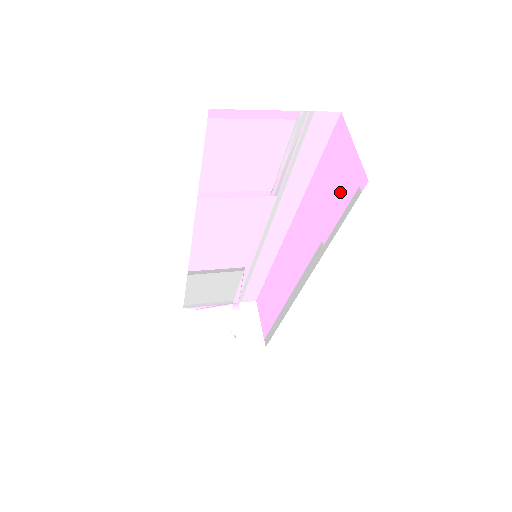
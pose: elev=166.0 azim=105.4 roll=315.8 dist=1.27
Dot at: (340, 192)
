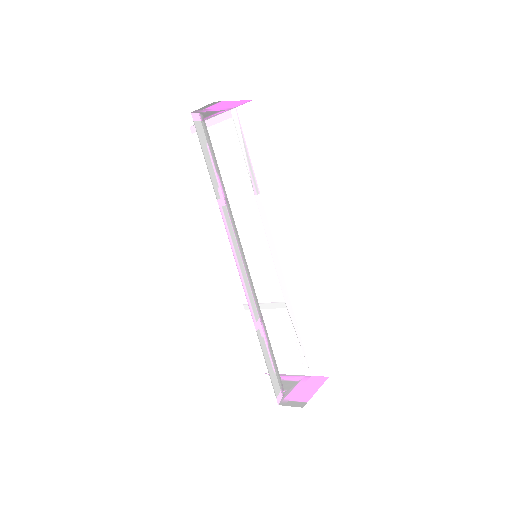
Dot at: occluded
